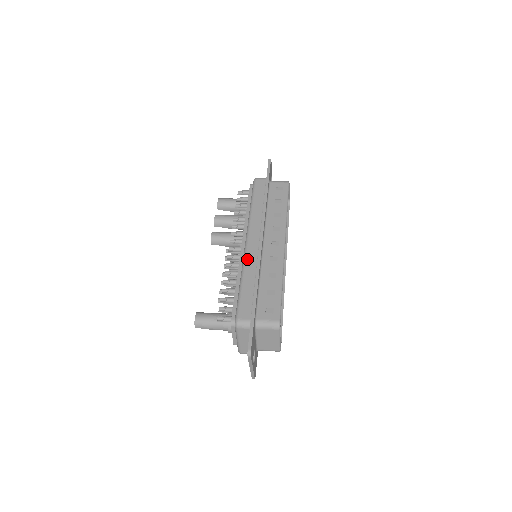
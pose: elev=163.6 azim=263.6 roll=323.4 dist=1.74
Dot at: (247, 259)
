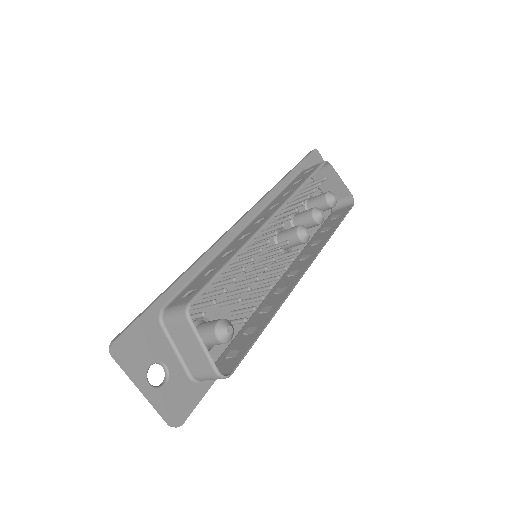
Dot at: occluded
